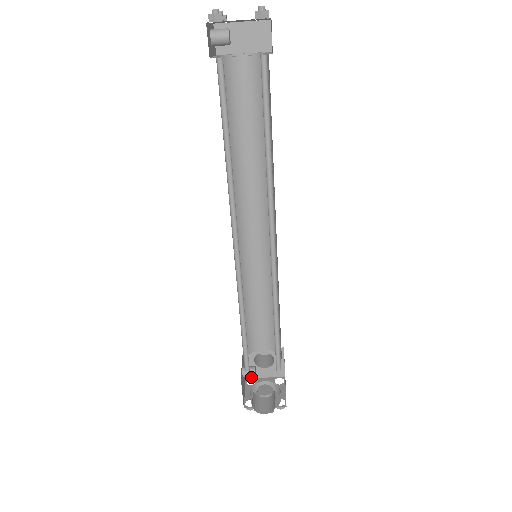
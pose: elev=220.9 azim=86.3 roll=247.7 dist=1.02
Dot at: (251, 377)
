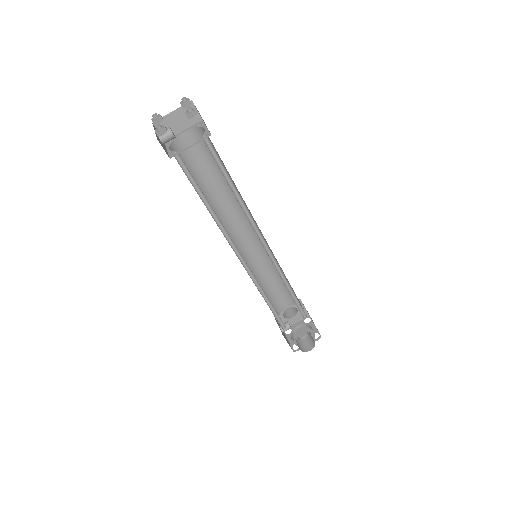
Dot at: occluded
